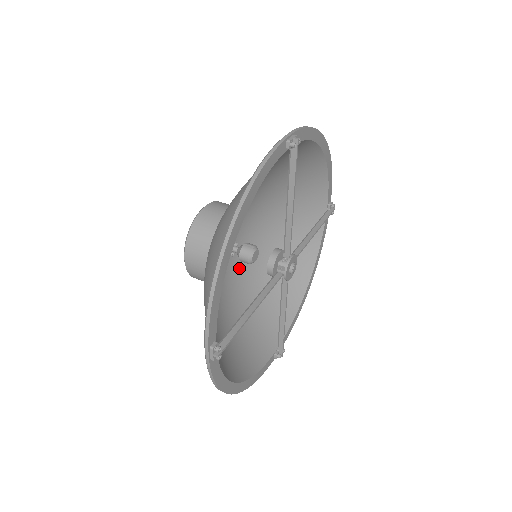
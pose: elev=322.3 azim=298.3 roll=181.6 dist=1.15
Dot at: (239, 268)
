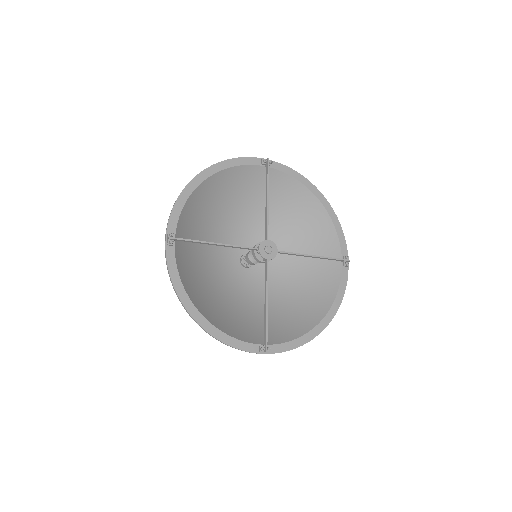
Dot at: (256, 285)
